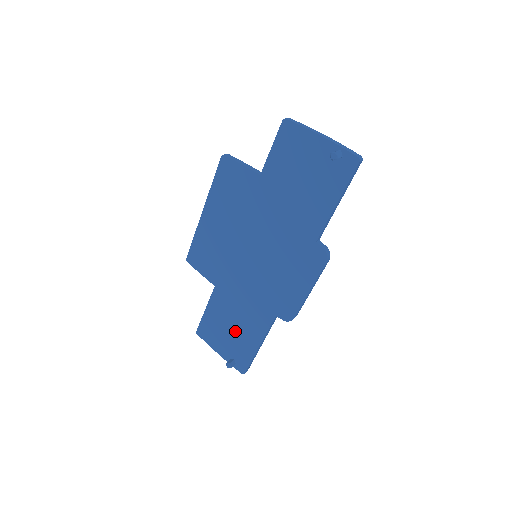
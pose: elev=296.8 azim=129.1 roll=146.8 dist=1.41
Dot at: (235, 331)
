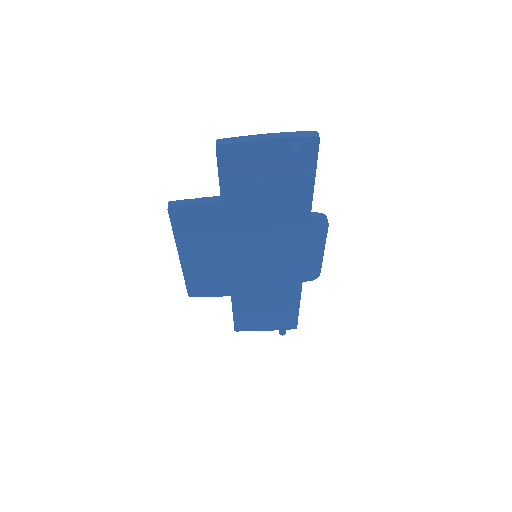
Dot at: (271, 311)
